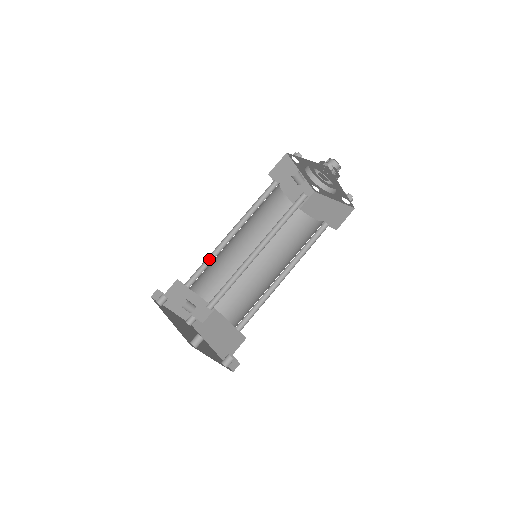
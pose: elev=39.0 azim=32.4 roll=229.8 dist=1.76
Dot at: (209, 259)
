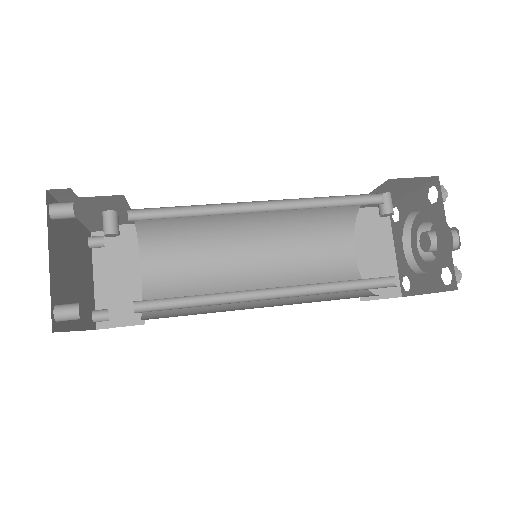
Dot at: occluded
